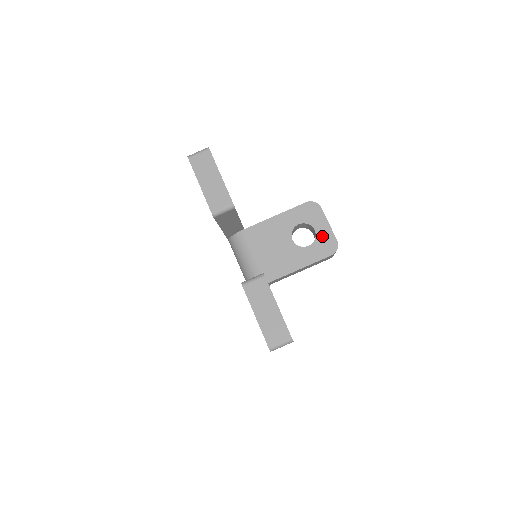
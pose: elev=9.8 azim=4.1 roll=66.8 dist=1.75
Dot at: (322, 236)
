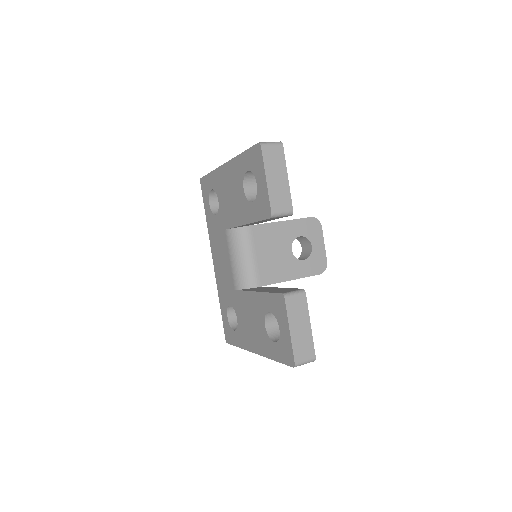
Dot at: (316, 254)
